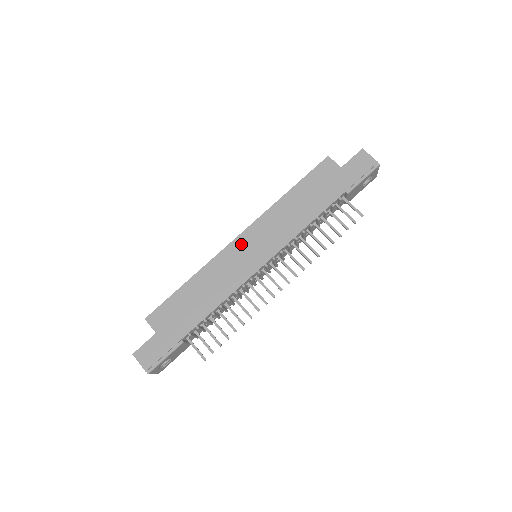
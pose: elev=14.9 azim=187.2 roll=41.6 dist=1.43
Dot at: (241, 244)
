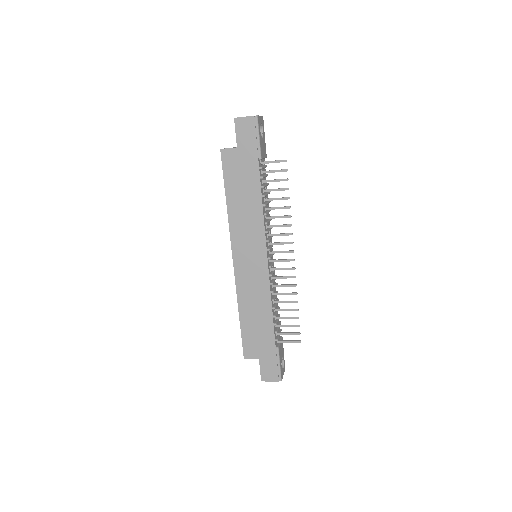
Dot at: (240, 263)
